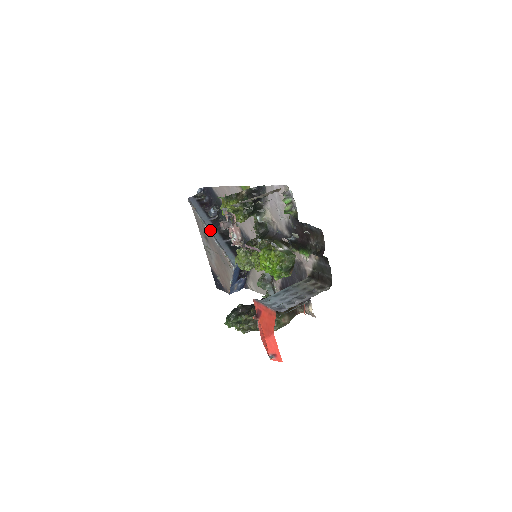
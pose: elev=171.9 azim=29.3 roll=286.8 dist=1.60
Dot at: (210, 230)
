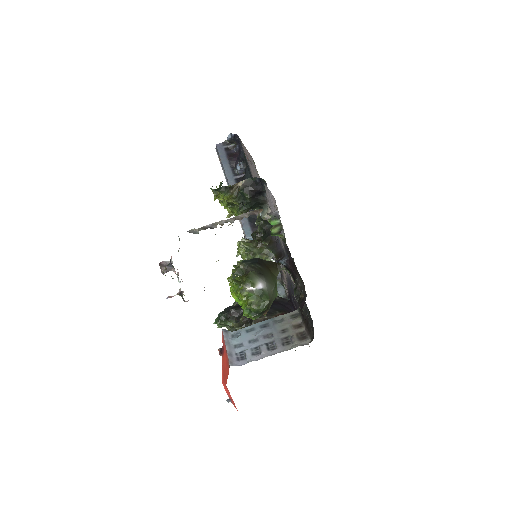
Dot at: occluded
